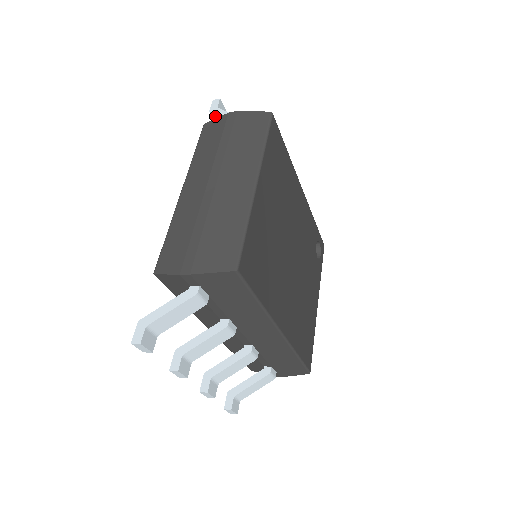
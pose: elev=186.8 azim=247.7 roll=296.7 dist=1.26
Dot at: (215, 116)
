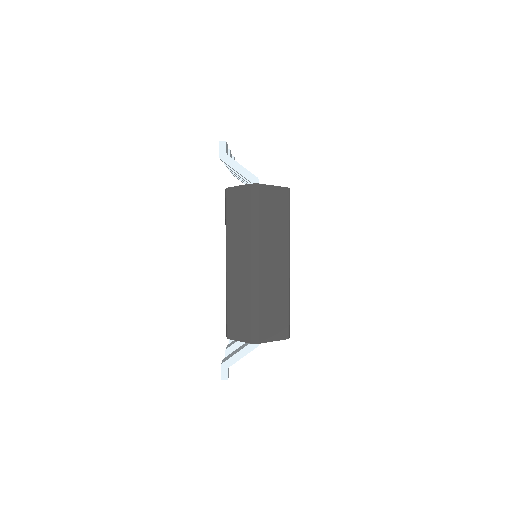
Dot at: (225, 163)
